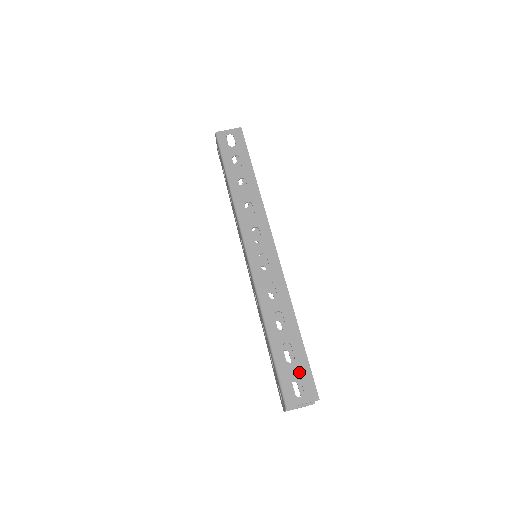
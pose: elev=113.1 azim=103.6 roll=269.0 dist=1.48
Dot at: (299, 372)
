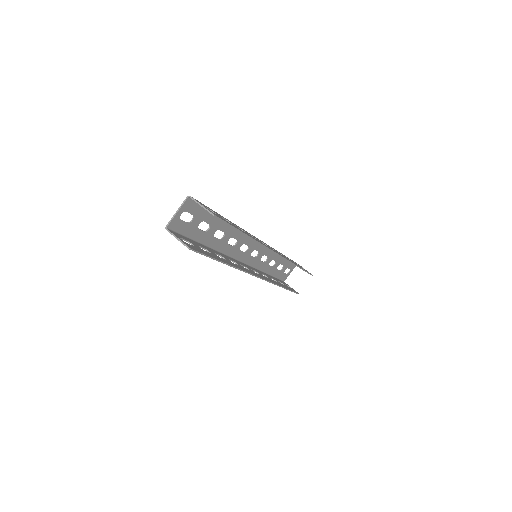
Dot at: occluded
